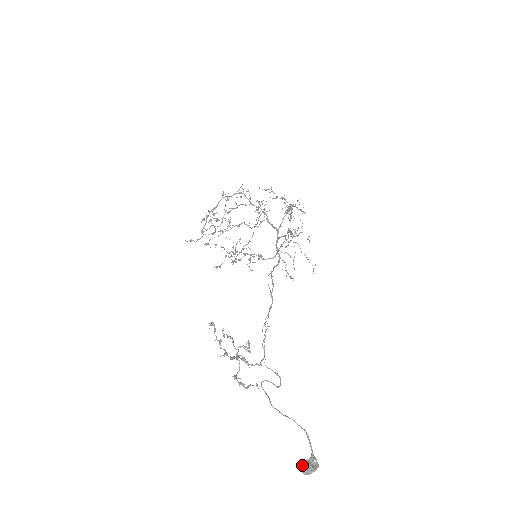
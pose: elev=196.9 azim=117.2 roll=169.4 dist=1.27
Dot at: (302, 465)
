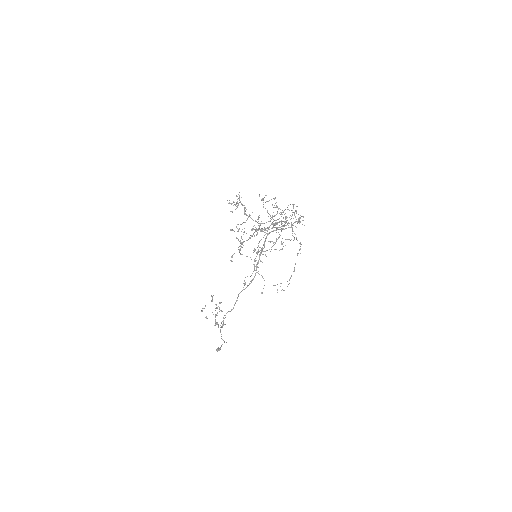
Dot at: occluded
